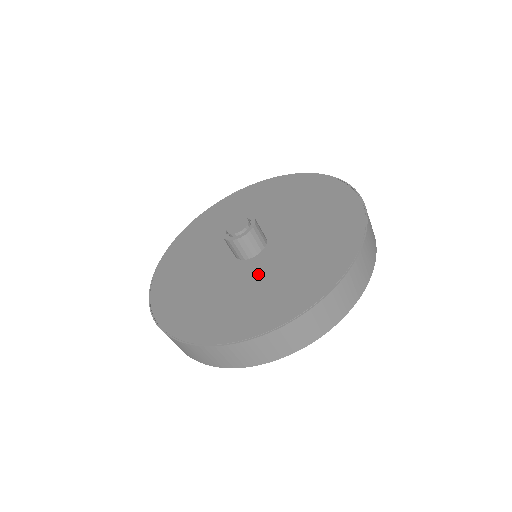
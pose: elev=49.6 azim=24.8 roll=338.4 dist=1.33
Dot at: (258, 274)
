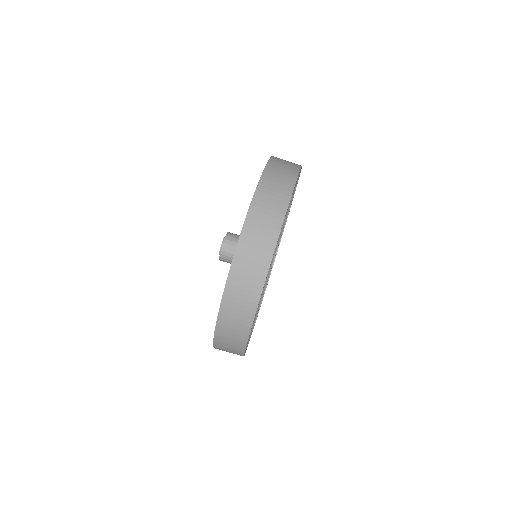
Dot at: occluded
